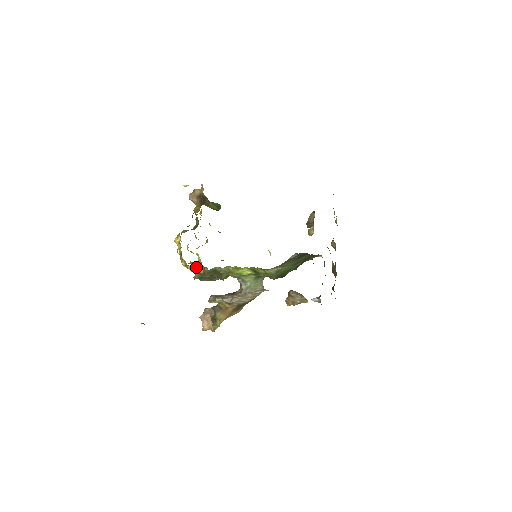
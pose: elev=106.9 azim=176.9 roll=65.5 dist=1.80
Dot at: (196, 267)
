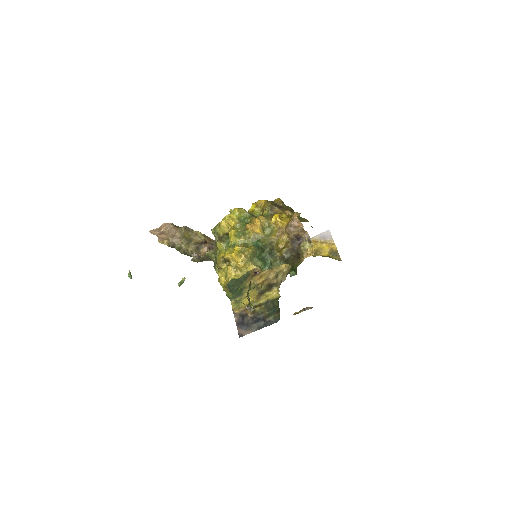
Dot at: (227, 289)
